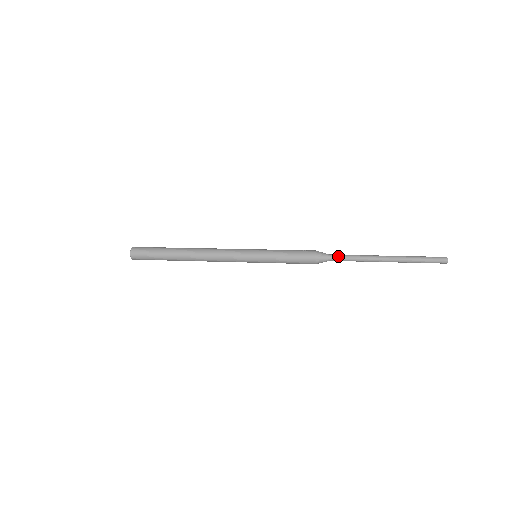
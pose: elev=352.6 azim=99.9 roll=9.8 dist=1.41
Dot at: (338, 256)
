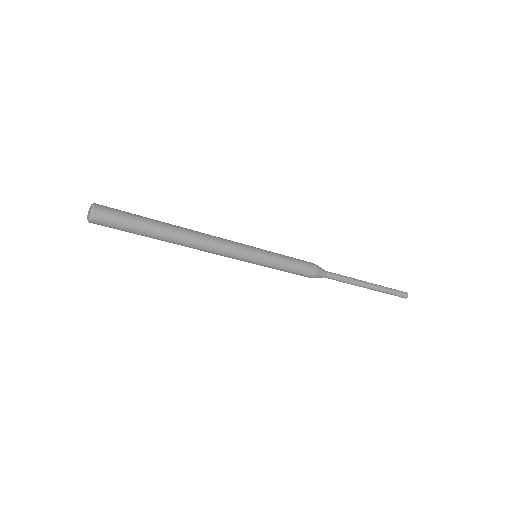
Dot at: (333, 273)
